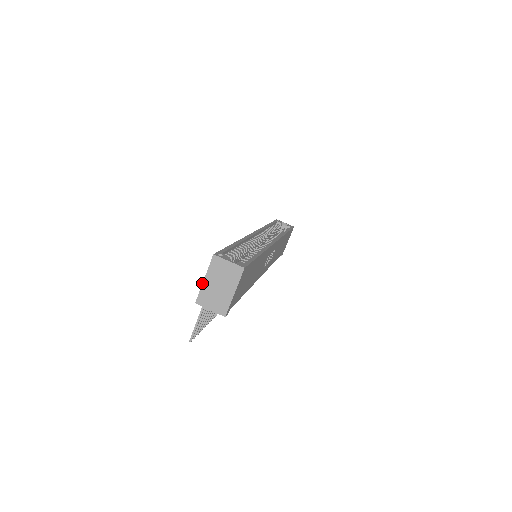
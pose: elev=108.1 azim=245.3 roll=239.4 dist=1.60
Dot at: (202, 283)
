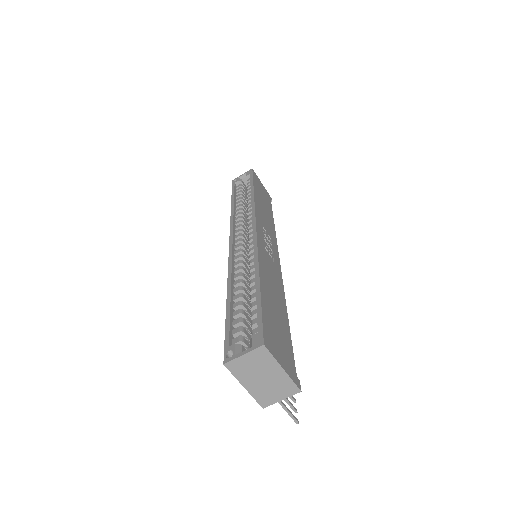
Dot at: occluded
